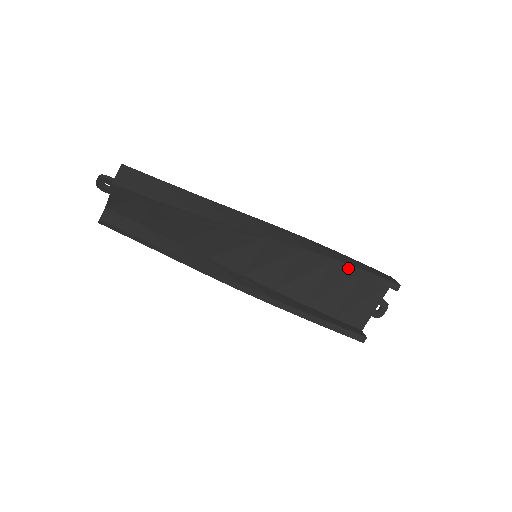
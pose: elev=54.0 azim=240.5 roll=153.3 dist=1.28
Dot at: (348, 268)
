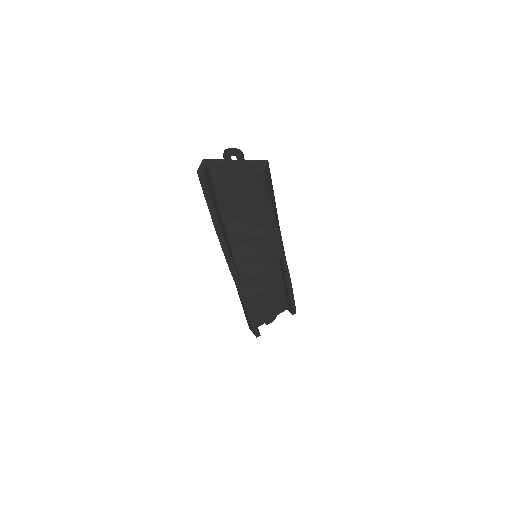
Dot at: (290, 292)
